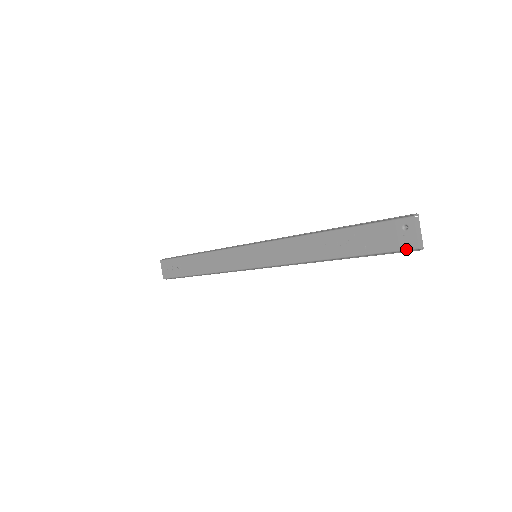
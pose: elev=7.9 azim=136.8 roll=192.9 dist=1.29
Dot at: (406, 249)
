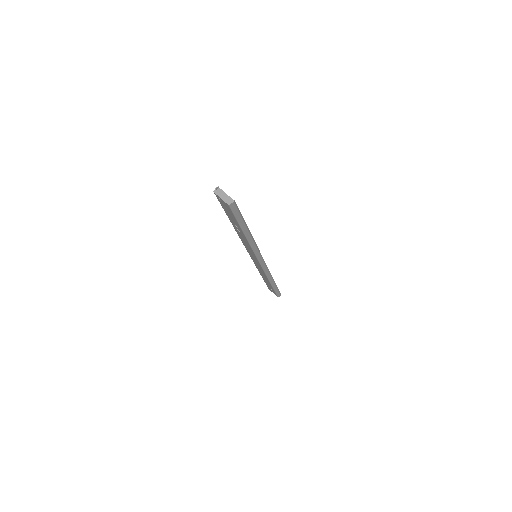
Dot at: (230, 209)
